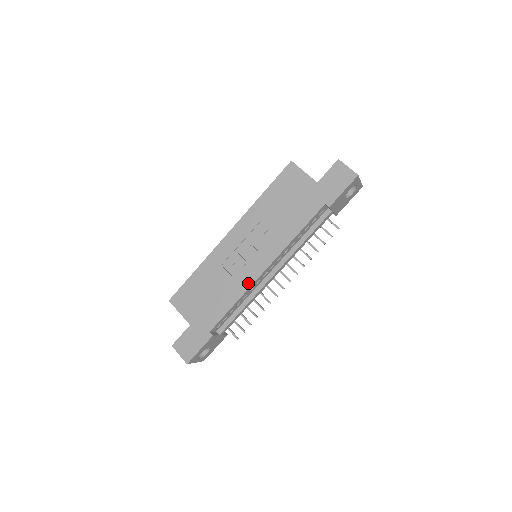
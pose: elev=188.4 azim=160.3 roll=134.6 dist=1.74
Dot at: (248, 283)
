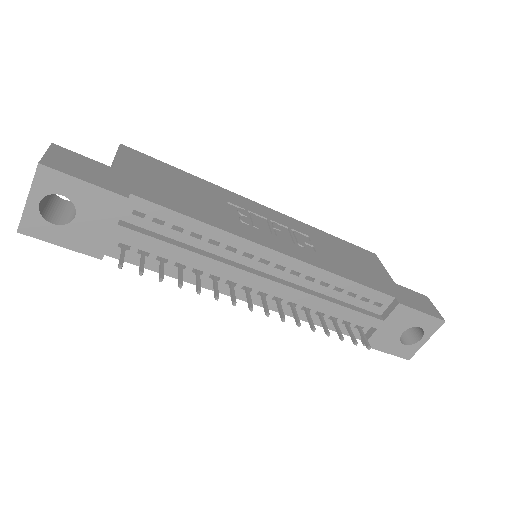
Dot at: (244, 234)
